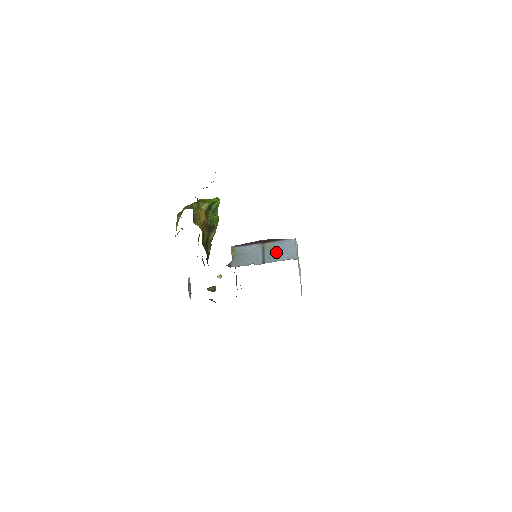
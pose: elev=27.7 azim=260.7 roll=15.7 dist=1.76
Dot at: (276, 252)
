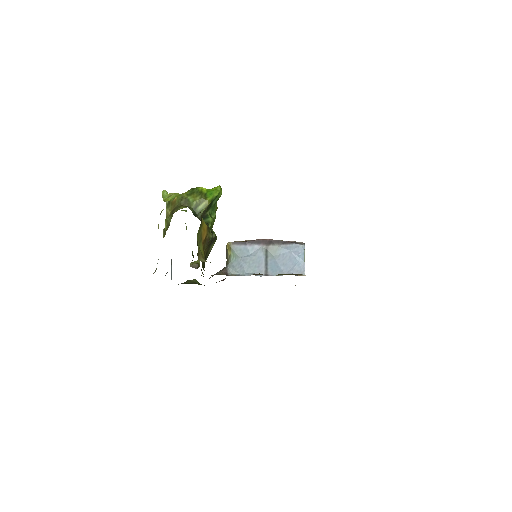
Dot at: (281, 261)
